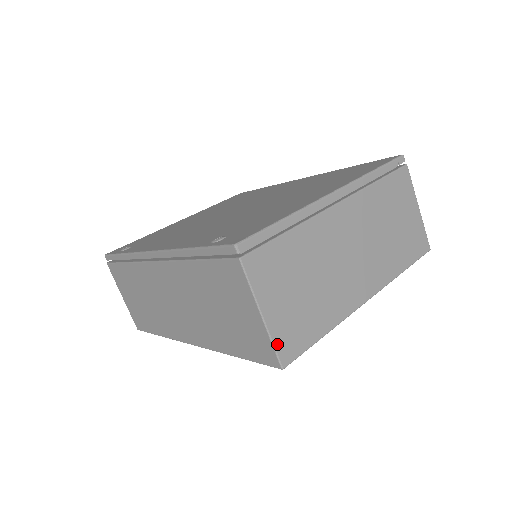
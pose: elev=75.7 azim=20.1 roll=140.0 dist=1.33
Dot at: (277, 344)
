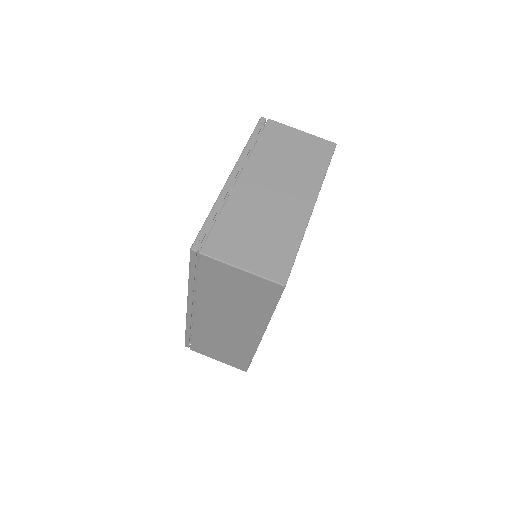
Dot at: (267, 276)
